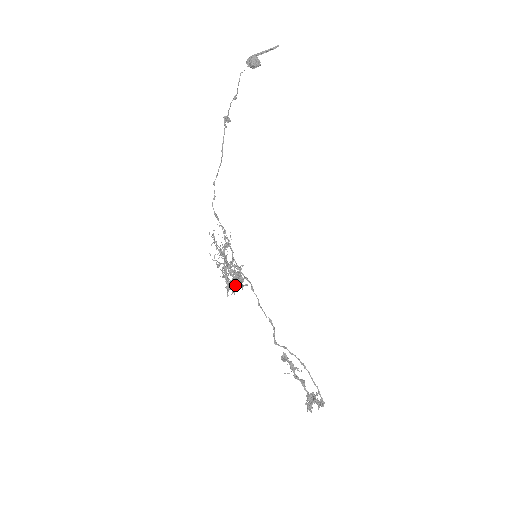
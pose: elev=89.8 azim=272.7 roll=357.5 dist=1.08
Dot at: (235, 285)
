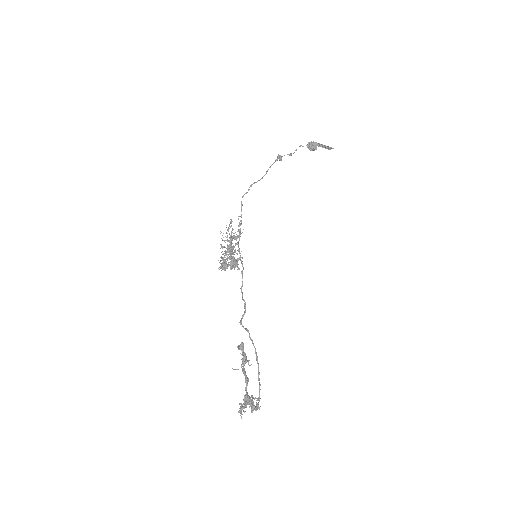
Dot at: (229, 264)
